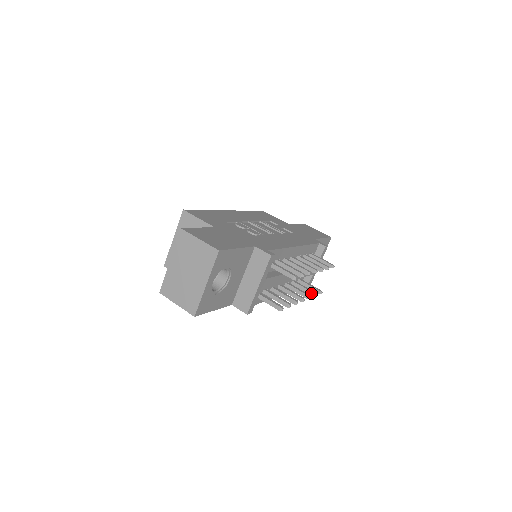
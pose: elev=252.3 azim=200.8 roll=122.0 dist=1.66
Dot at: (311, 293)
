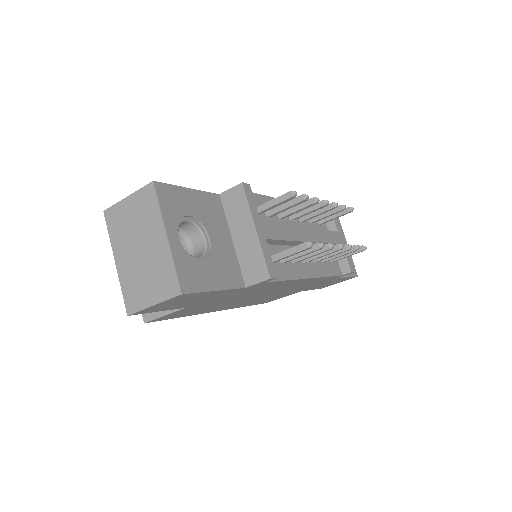
Dot at: occluded
